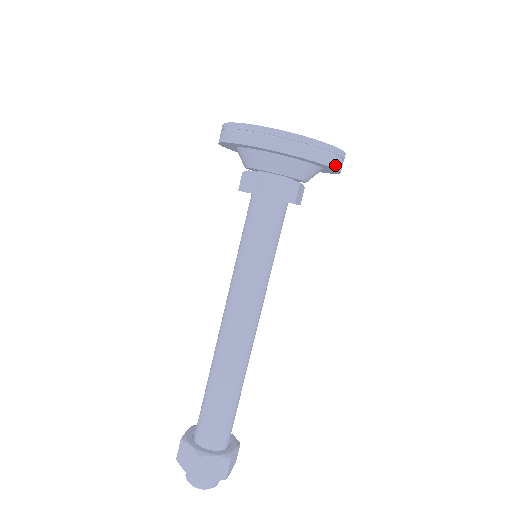
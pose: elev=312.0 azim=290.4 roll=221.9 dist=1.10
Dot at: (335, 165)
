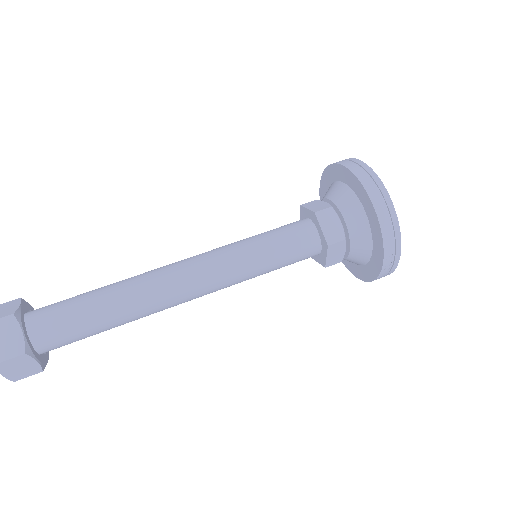
Dot at: (387, 249)
